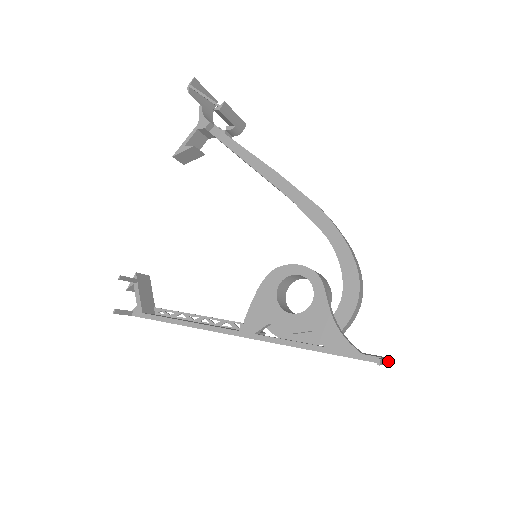
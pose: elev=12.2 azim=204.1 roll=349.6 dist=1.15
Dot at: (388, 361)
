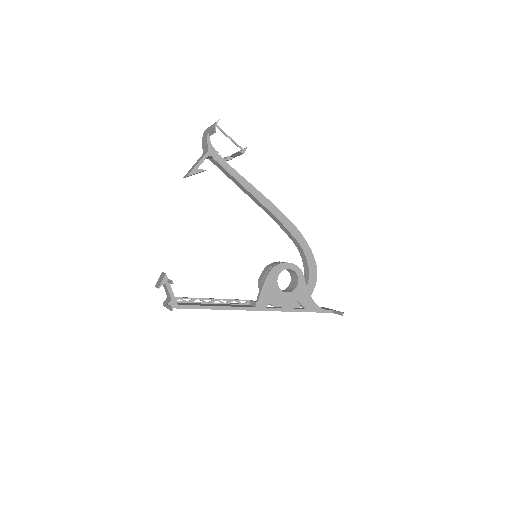
Dot at: occluded
